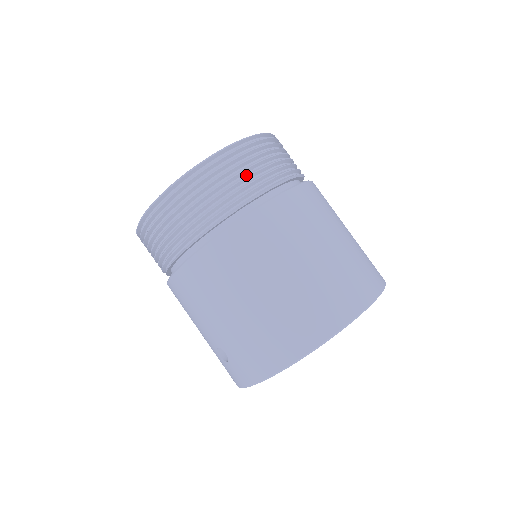
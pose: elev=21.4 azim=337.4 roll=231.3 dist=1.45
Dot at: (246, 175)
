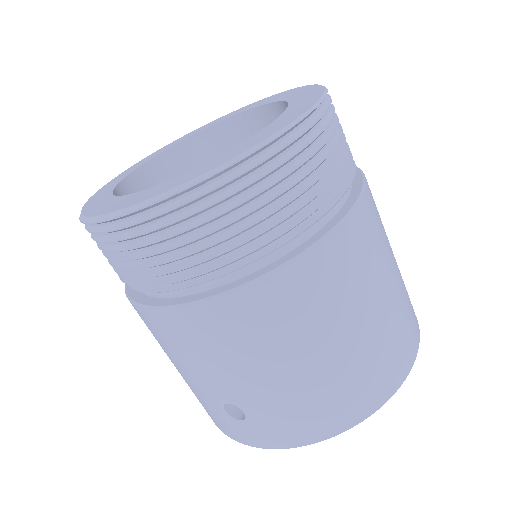
Dot at: (327, 163)
